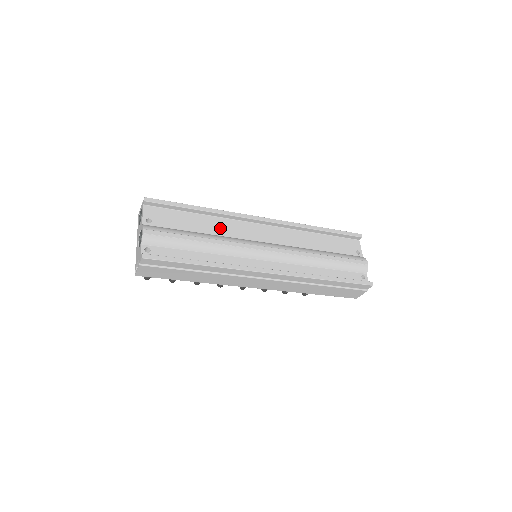
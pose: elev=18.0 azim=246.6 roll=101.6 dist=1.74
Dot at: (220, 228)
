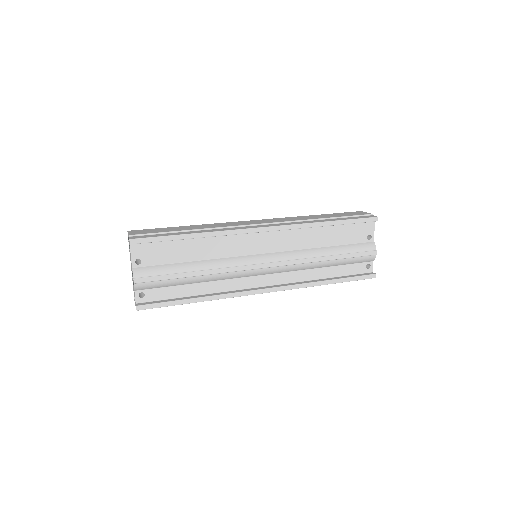
Dot at: (215, 249)
